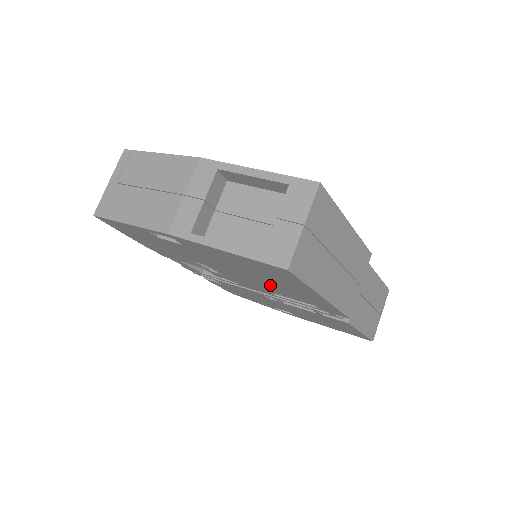
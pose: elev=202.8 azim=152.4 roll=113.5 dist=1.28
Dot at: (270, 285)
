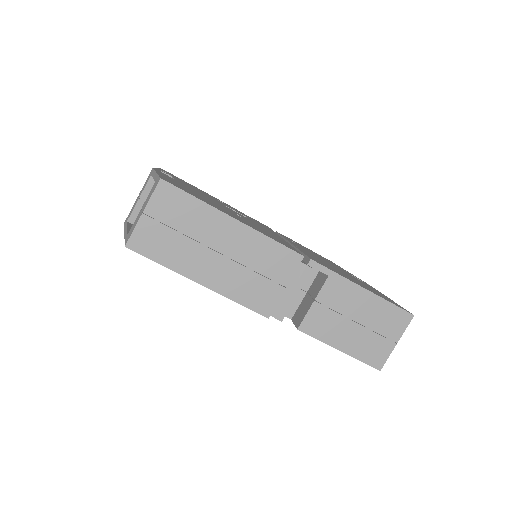
Dot at: occluded
